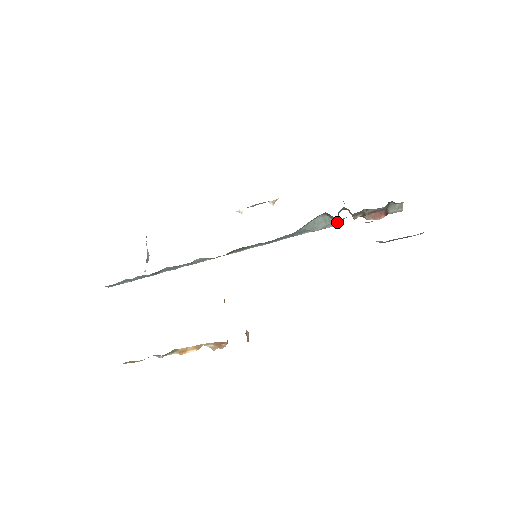
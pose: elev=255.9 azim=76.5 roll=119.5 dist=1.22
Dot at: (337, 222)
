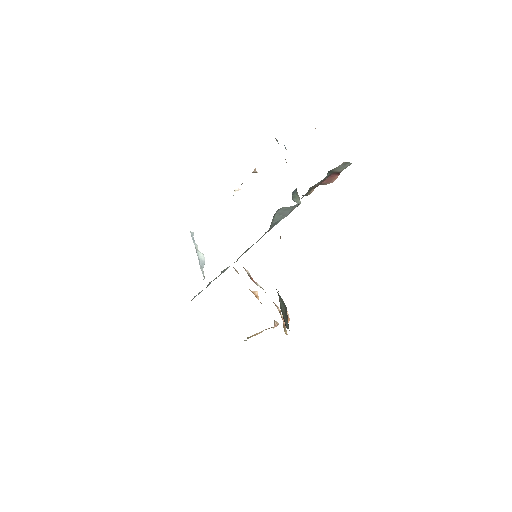
Dot at: (298, 203)
